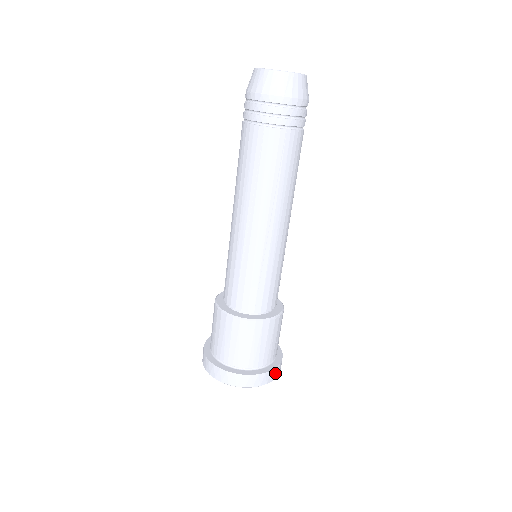
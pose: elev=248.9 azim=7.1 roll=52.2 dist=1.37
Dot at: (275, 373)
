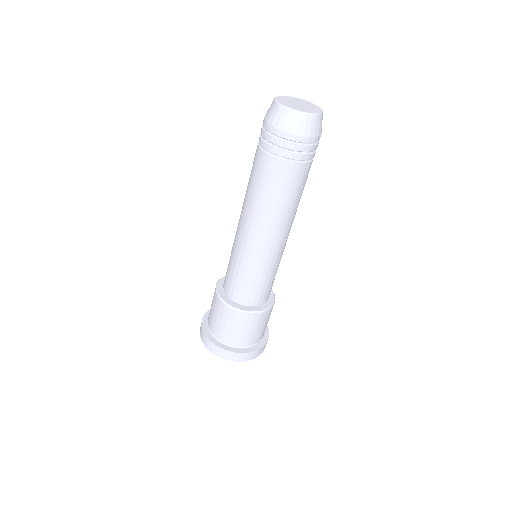
Dot at: occluded
